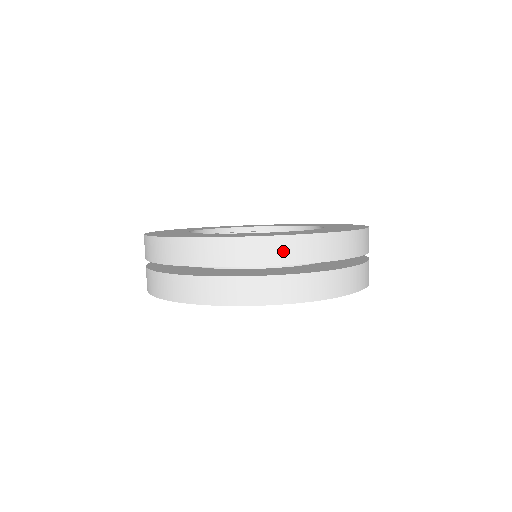
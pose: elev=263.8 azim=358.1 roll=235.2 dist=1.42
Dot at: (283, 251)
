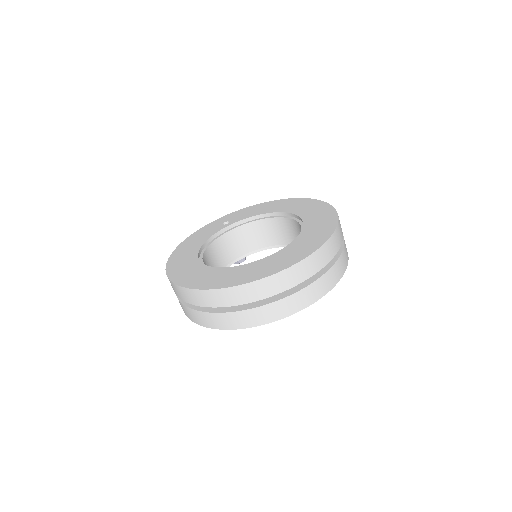
Dot at: (220, 298)
